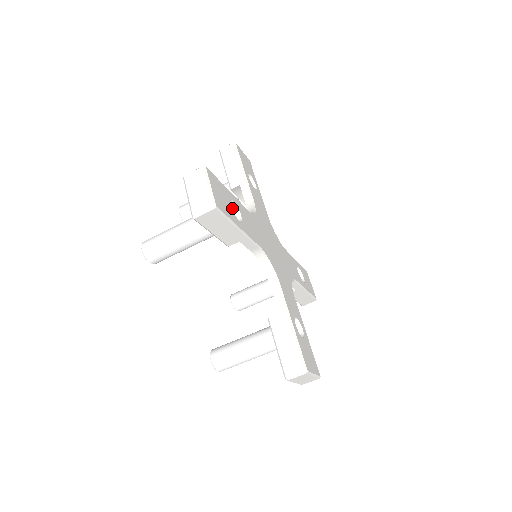
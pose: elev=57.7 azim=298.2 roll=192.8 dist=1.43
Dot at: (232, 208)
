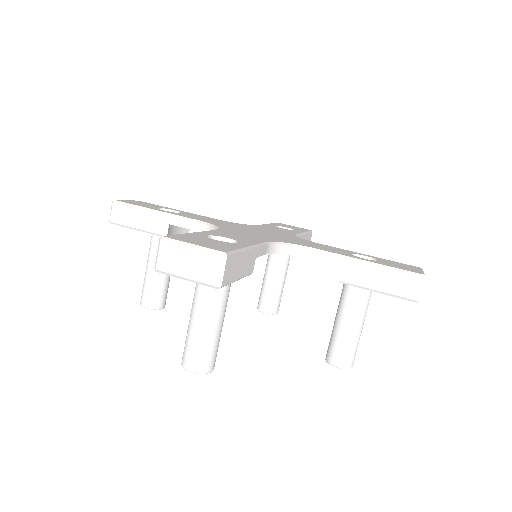
Dot at: occluded
